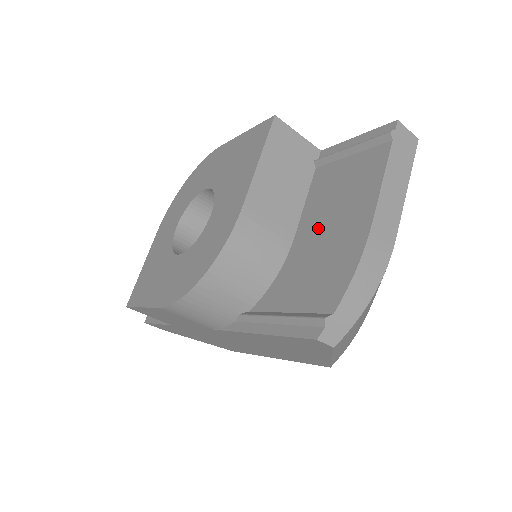
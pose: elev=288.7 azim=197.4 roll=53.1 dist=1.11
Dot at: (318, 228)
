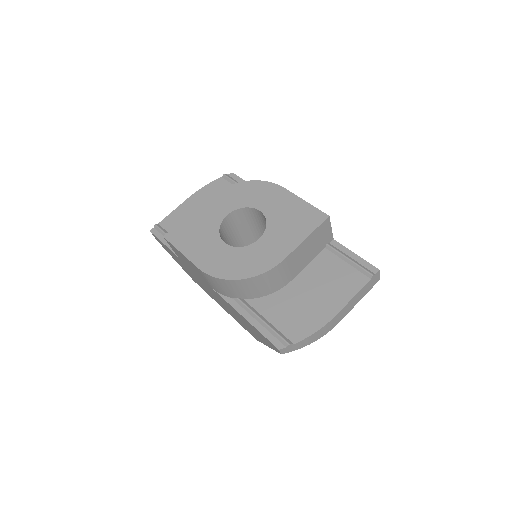
Dot at: (308, 289)
